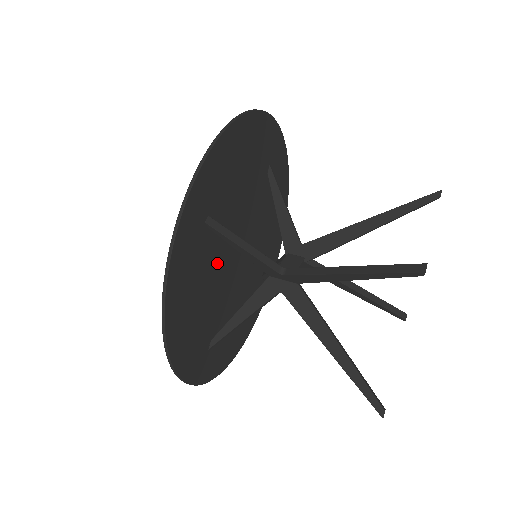
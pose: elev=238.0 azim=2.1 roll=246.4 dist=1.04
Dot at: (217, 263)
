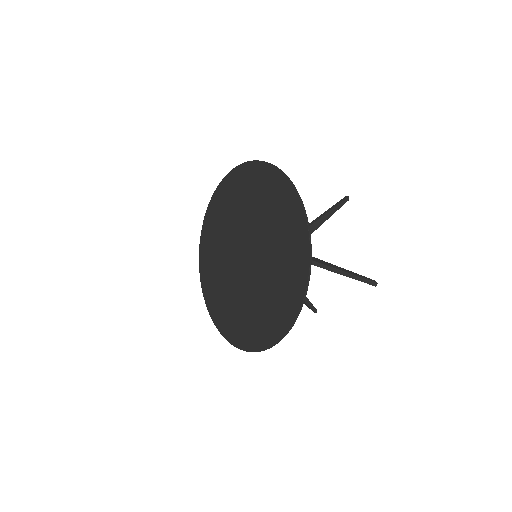
Dot at: (264, 231)
